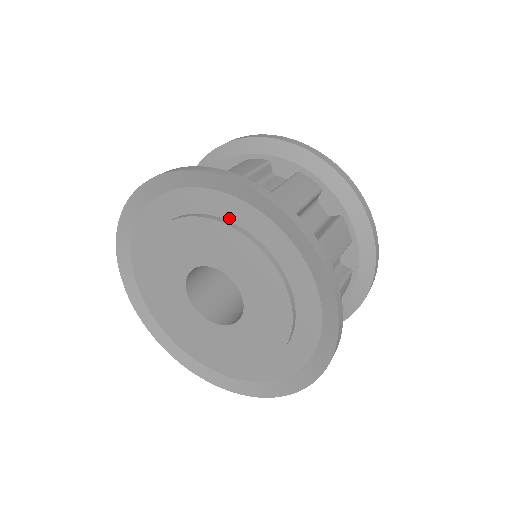
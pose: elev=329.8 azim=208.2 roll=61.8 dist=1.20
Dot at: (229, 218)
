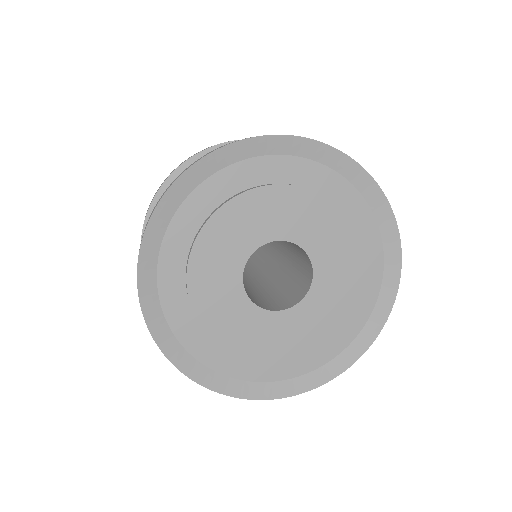
Dot at: (290, 181)
